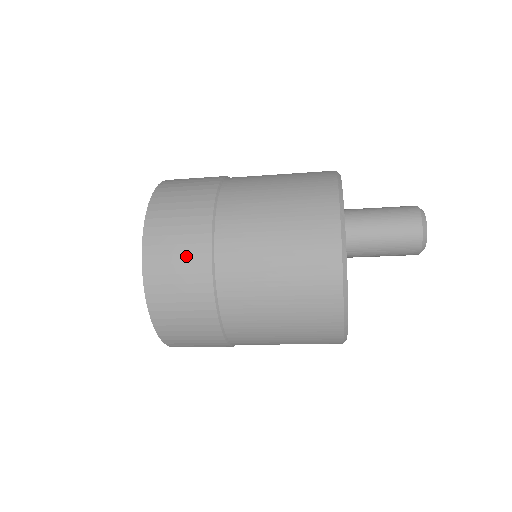
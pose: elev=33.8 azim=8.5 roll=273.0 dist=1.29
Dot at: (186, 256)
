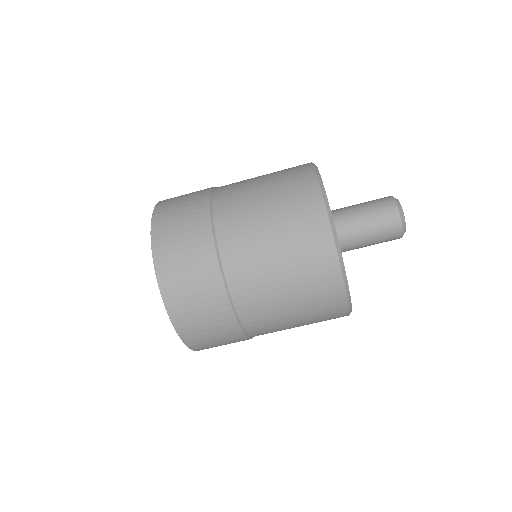
Dot at: (189, 207)
